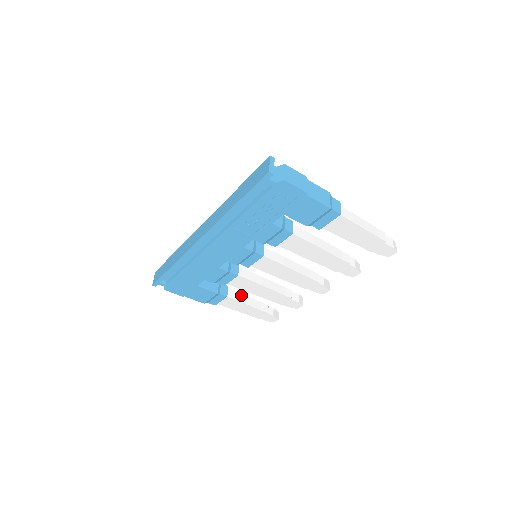
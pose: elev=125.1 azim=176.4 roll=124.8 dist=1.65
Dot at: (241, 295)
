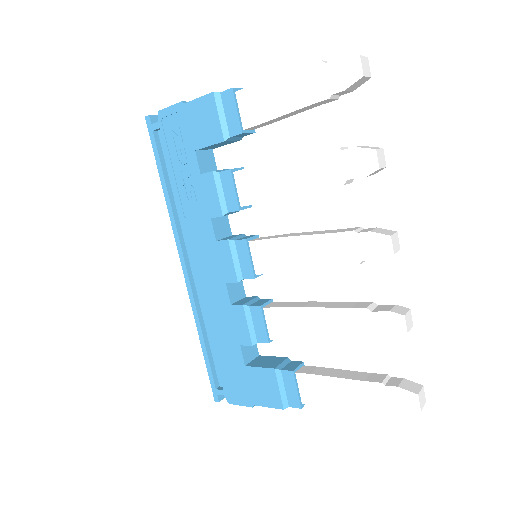
Dot at: (327, 369)
